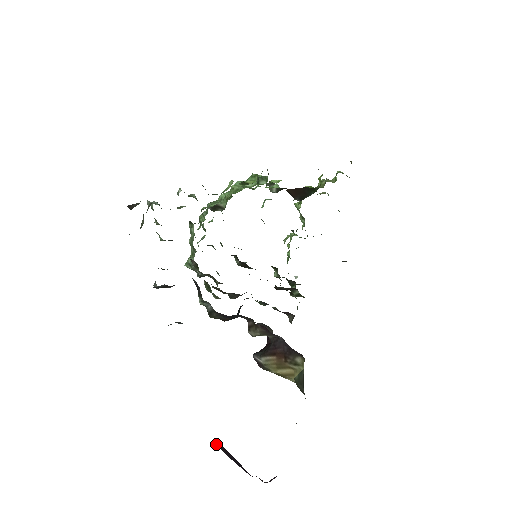
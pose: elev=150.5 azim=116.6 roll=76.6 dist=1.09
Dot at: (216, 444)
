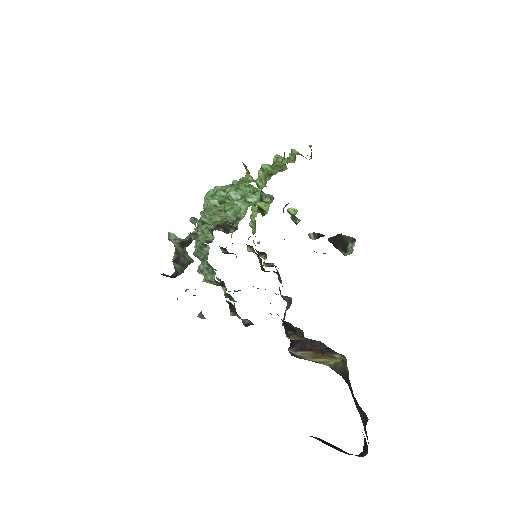
Dot at: occluded
